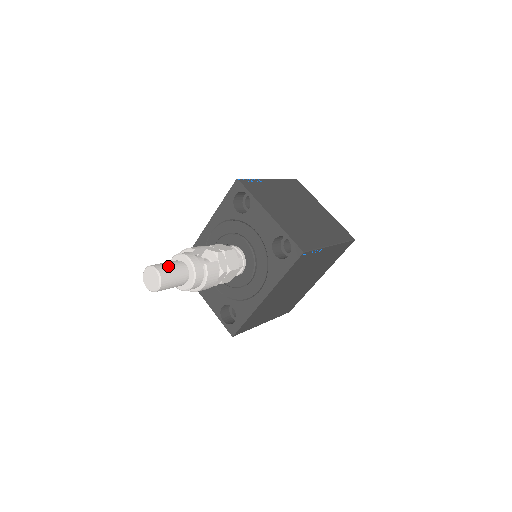
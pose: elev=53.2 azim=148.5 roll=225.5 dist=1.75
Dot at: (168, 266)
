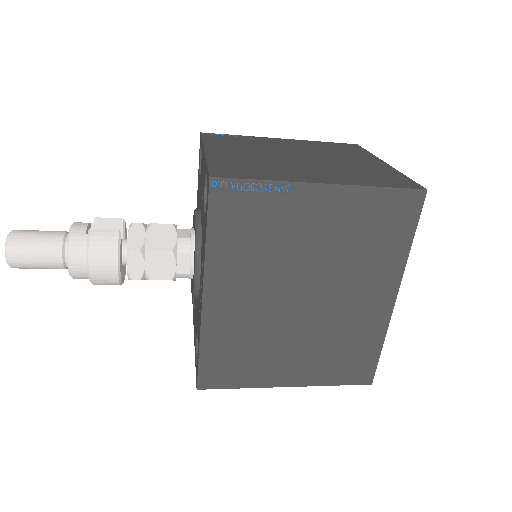
Dot at: (35, 231)
